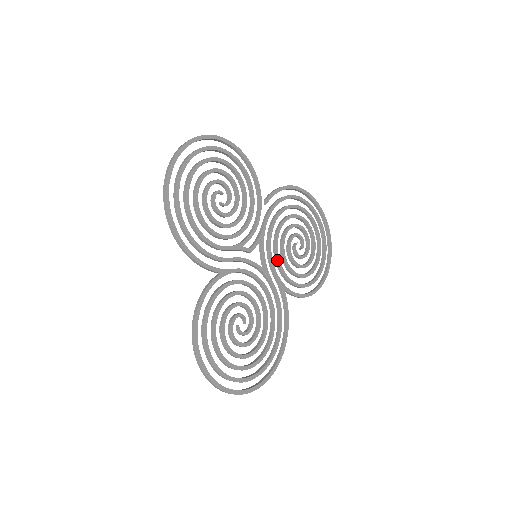
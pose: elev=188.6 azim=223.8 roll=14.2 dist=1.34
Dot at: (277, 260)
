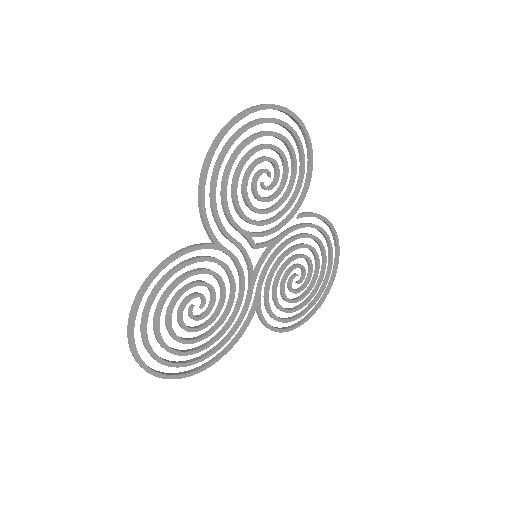
Dot at: (271, 275)
